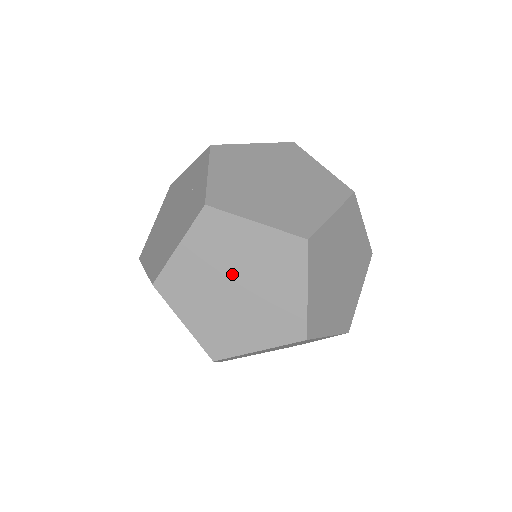
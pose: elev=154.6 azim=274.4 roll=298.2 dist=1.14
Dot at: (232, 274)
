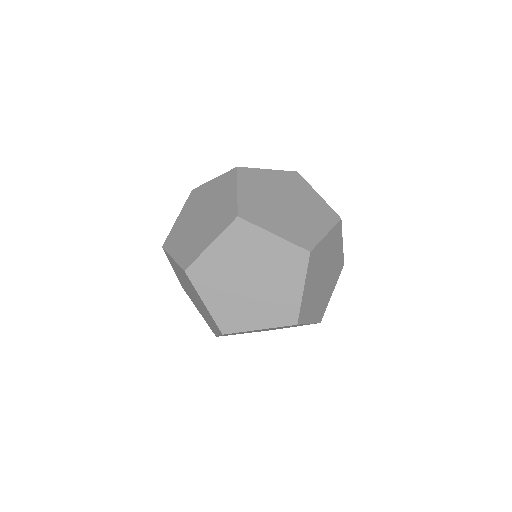
Dot at: (249, 270)
